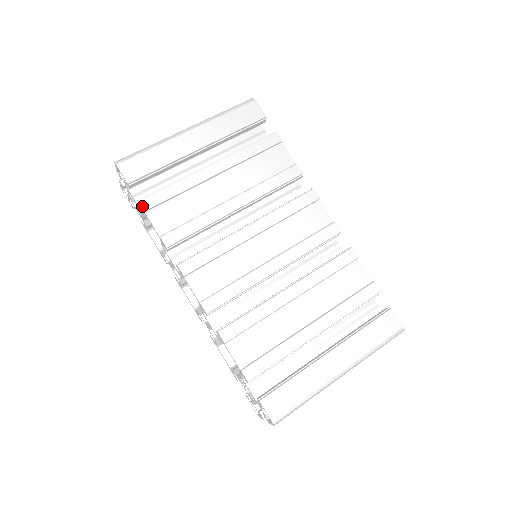
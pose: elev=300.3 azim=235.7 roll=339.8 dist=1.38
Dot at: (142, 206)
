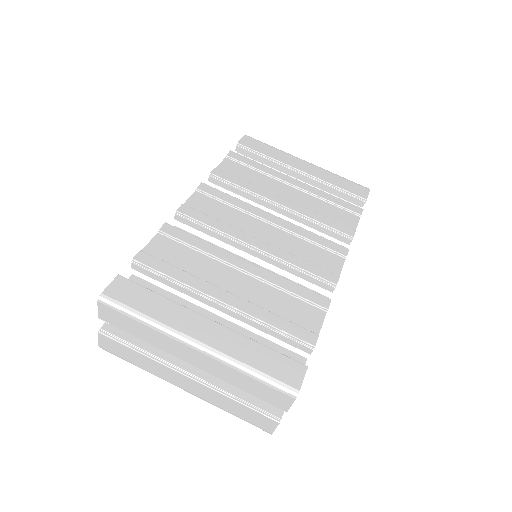
Dot at: (229, 153)
